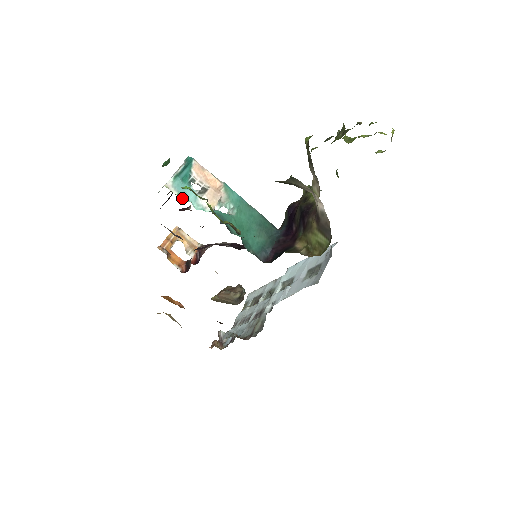
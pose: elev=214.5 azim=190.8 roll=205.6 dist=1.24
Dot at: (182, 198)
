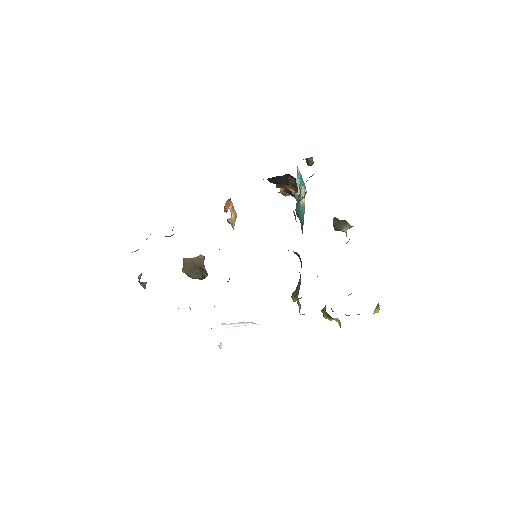
Dot at: (297, 173)
